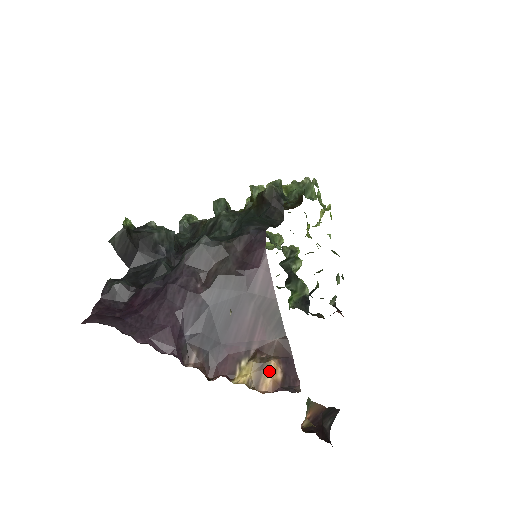
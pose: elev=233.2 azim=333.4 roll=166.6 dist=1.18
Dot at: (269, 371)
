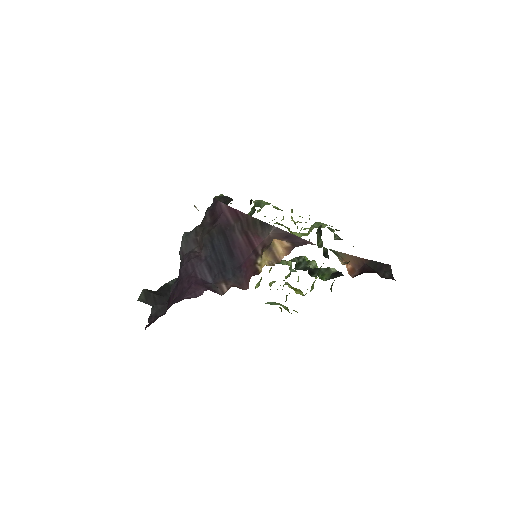
Dot at: (276, 246)
